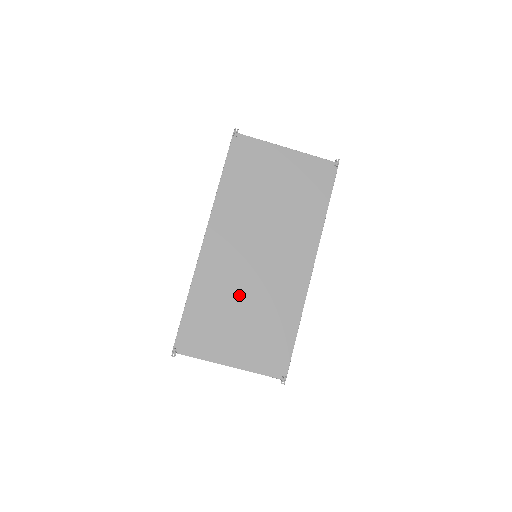
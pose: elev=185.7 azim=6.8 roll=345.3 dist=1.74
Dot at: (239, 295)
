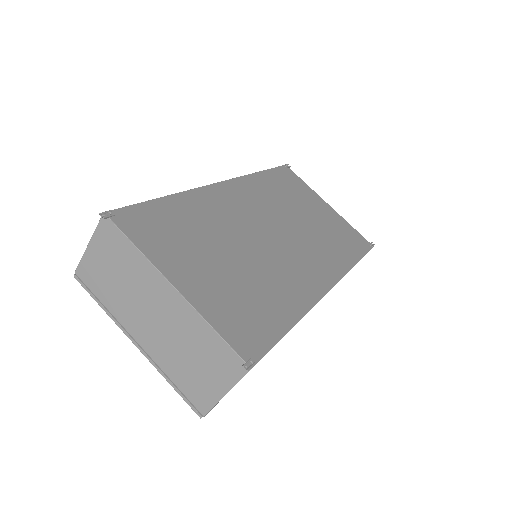
Dot at: (233, 241)
